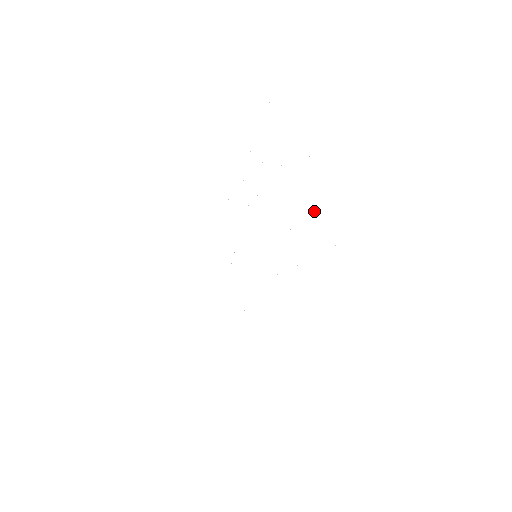
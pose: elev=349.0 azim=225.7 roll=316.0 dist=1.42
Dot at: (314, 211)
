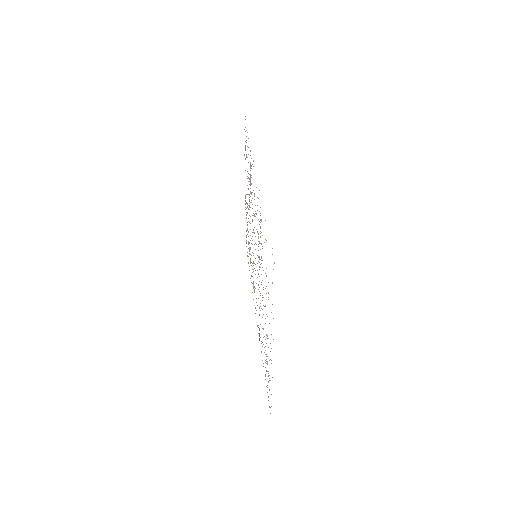
Dot at: occluded
